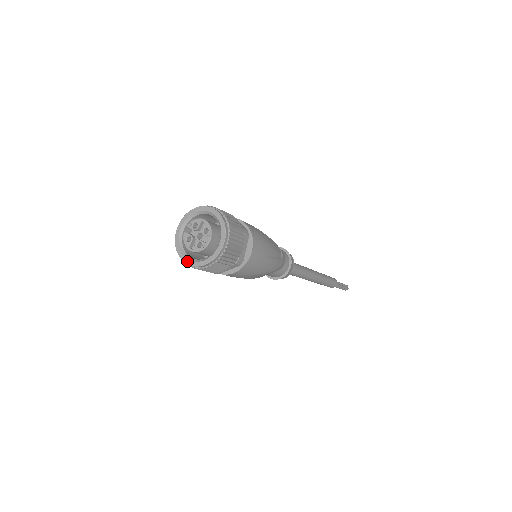
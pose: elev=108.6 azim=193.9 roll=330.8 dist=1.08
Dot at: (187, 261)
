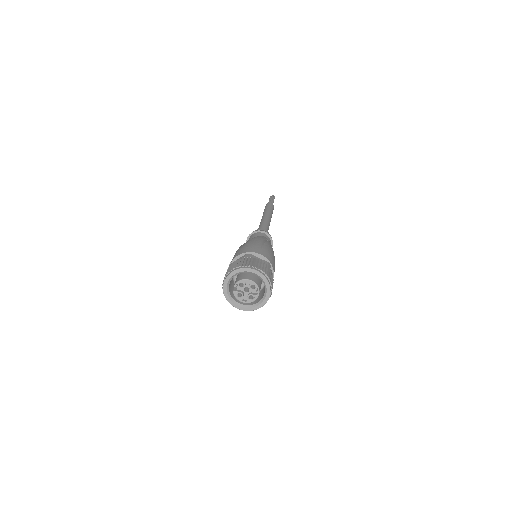
Dot at: (243, 309)
